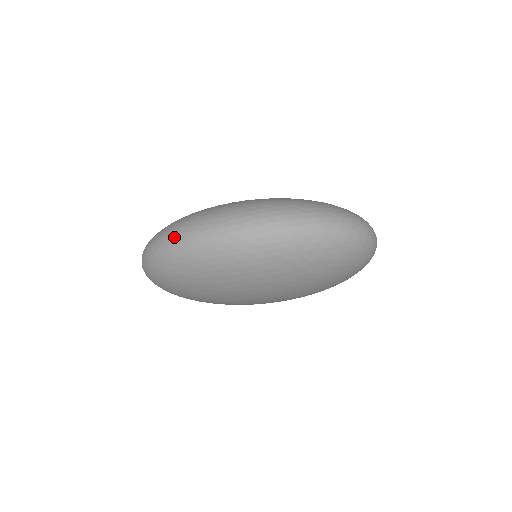
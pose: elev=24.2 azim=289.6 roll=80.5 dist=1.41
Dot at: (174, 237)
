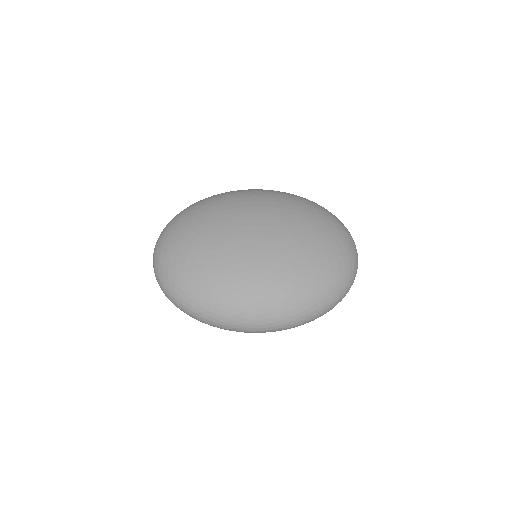
Dot at: (216, 325)
